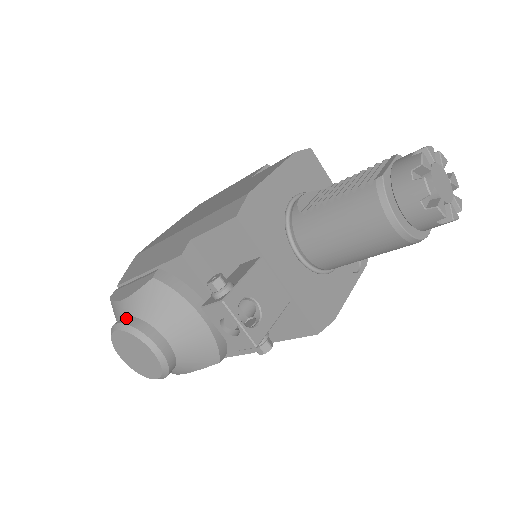
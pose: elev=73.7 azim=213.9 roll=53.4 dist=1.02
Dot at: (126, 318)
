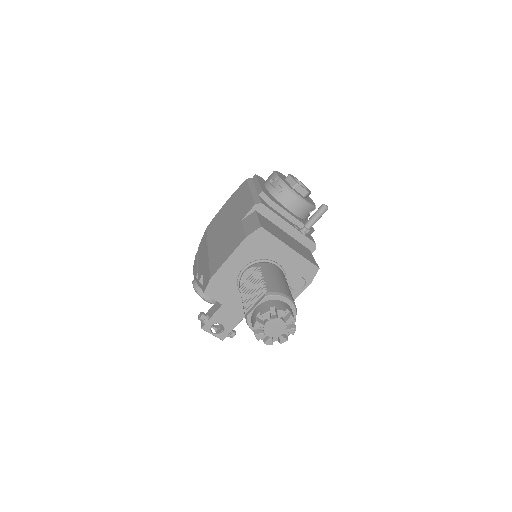
Dot at: (195, 283)
